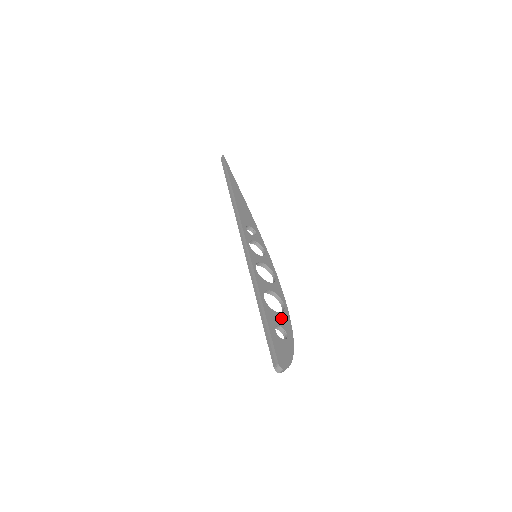
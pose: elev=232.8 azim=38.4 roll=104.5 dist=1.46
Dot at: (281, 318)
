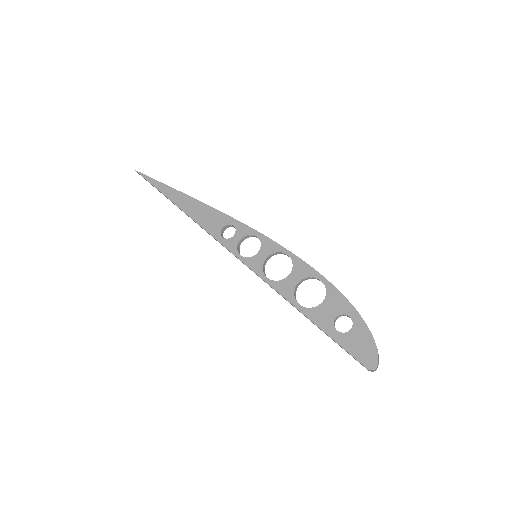
Dot at: (330, 304)
